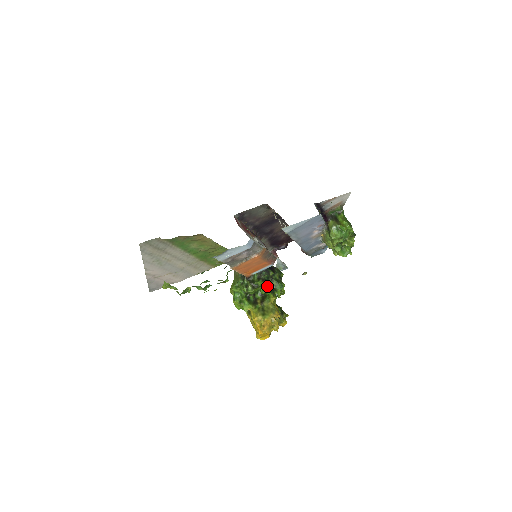
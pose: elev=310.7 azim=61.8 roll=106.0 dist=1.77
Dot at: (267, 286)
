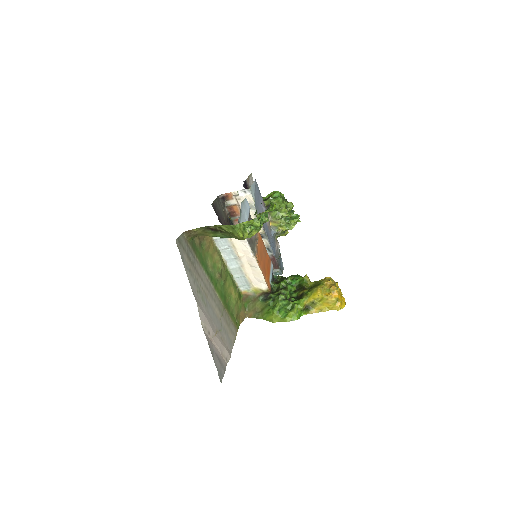
Dot at: (290, 279)
